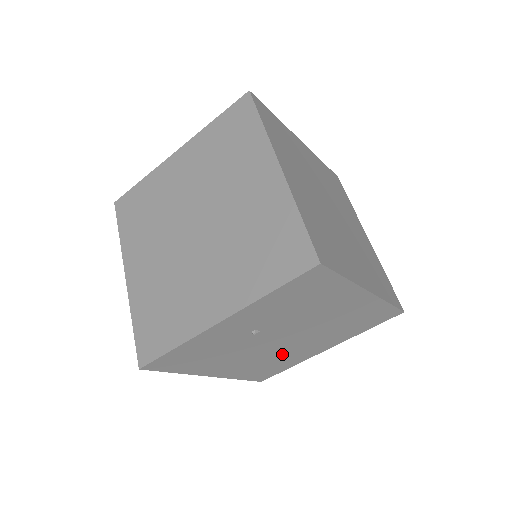
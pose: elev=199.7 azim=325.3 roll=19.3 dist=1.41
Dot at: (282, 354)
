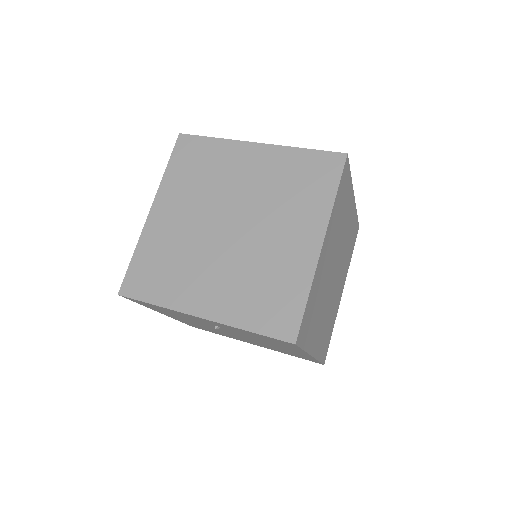
Dot at: occluded
